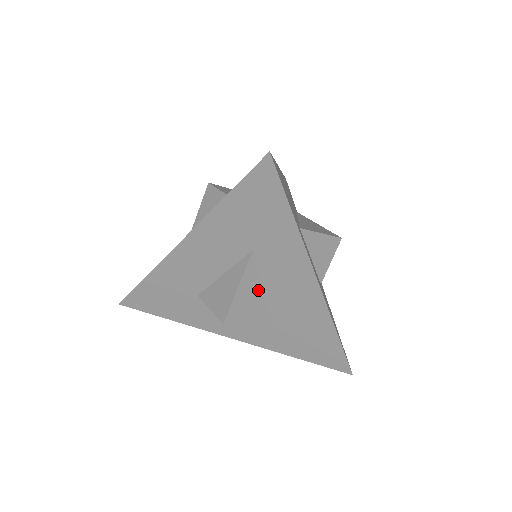
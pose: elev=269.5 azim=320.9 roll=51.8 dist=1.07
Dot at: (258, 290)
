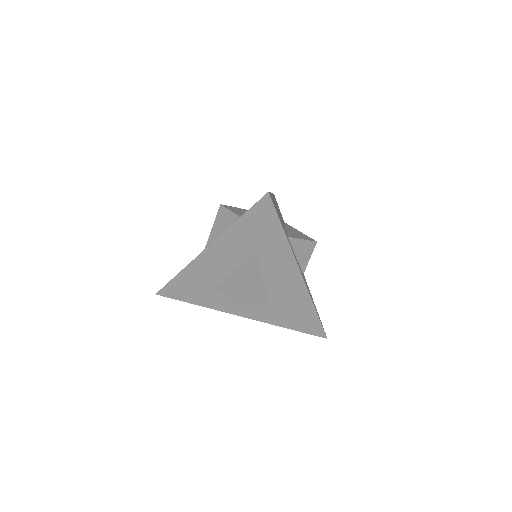
Dot at: (260, 281)
